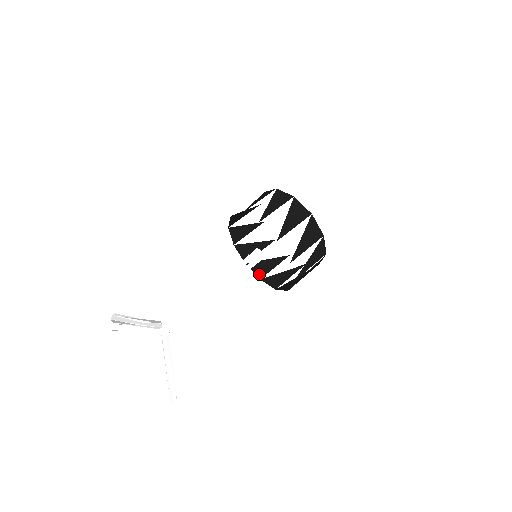
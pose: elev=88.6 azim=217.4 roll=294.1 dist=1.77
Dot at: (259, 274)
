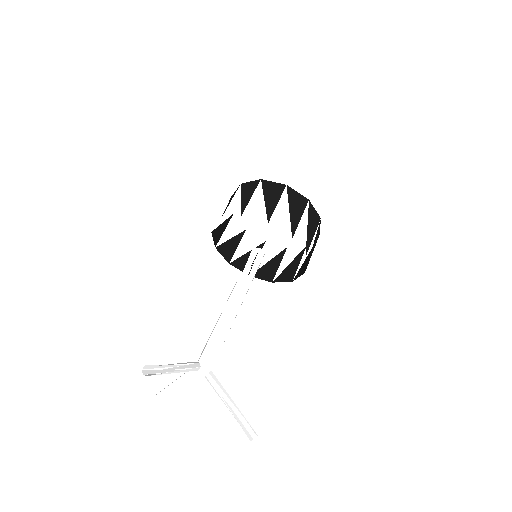
Dot at: (268, 278)
